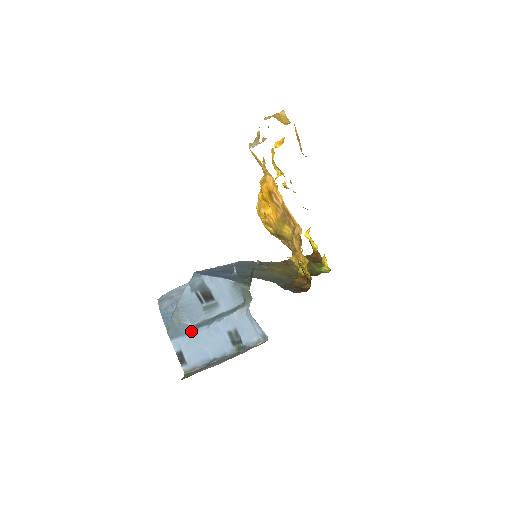
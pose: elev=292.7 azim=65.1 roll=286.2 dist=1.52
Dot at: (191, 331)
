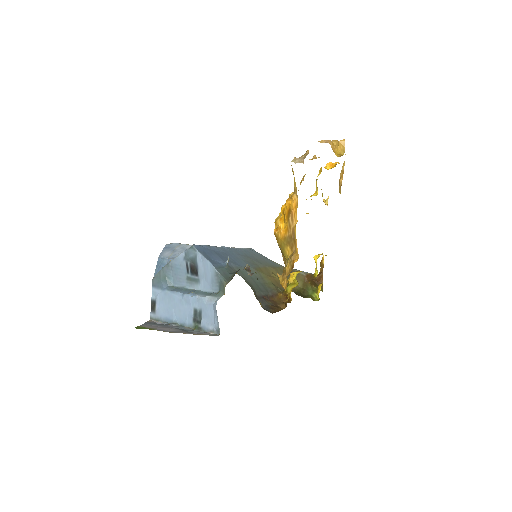
Dot at: (169, 290)
